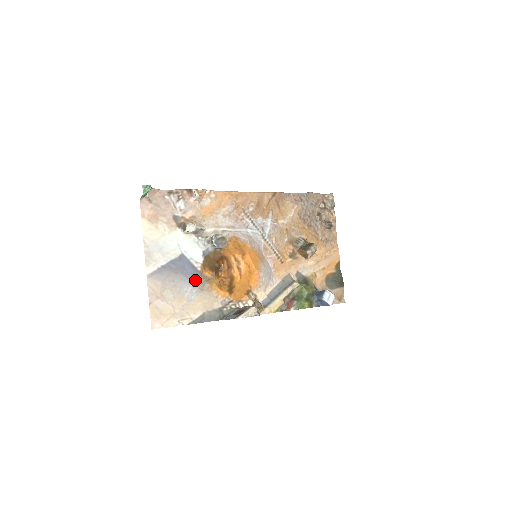
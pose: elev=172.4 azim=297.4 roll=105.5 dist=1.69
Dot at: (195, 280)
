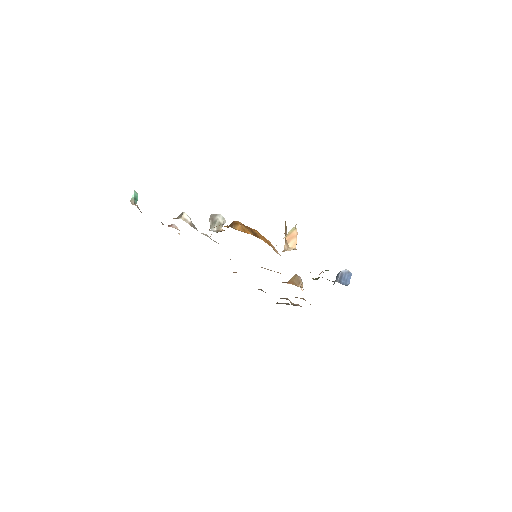
Dot at: occluded
